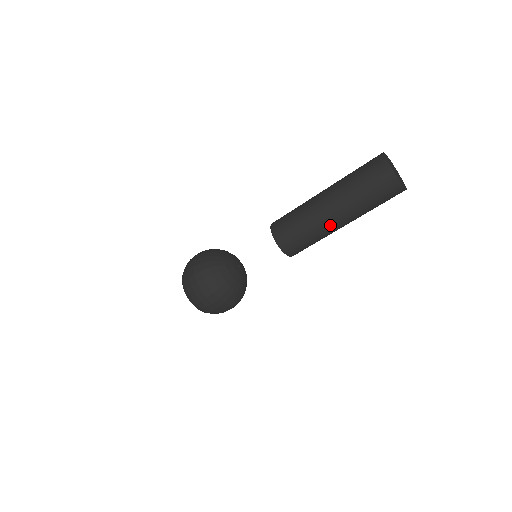
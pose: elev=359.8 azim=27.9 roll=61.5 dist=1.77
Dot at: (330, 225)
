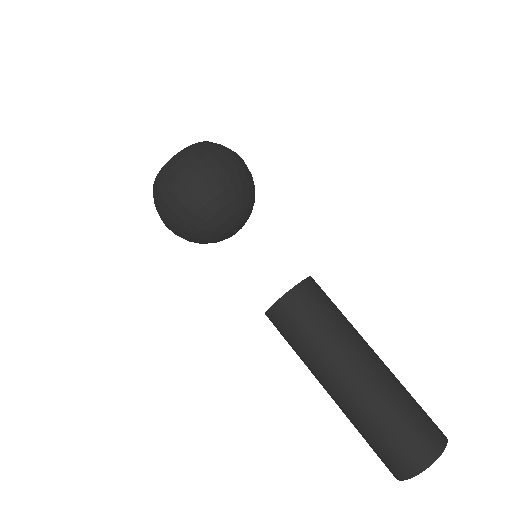
Dot at: occluded
